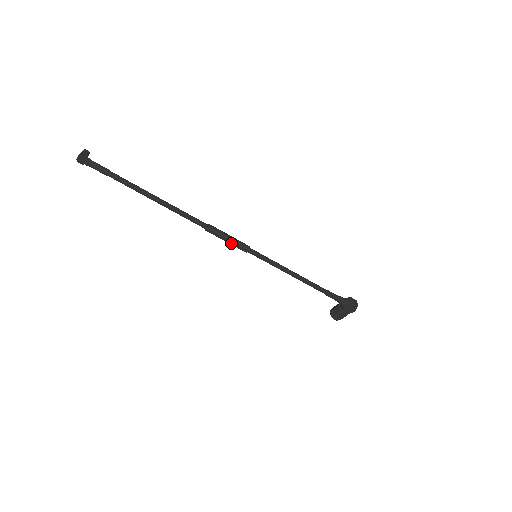
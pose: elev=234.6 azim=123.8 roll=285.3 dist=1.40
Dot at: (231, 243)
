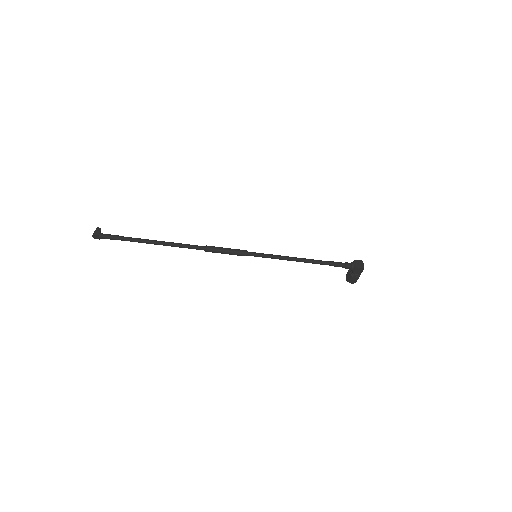
Dot at: (230, 254)
